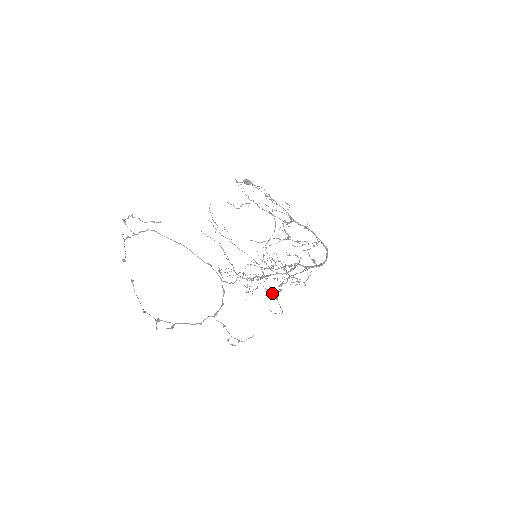
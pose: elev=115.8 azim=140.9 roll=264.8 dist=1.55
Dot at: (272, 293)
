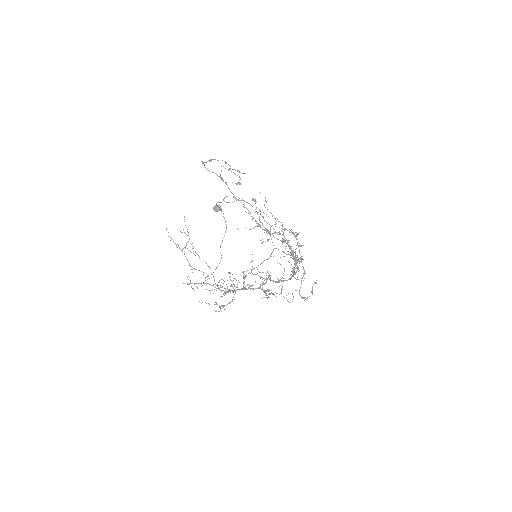
Dot at: (293, 276)
